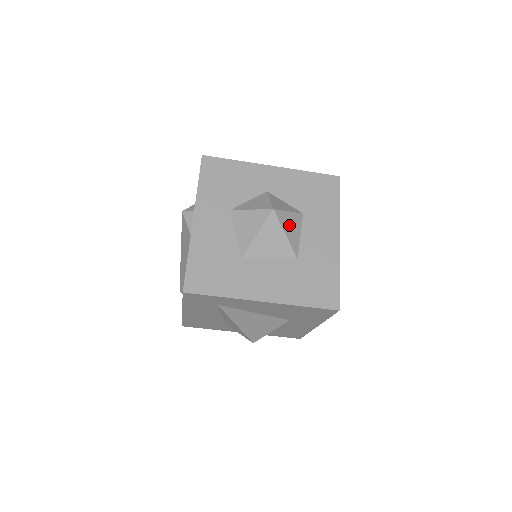
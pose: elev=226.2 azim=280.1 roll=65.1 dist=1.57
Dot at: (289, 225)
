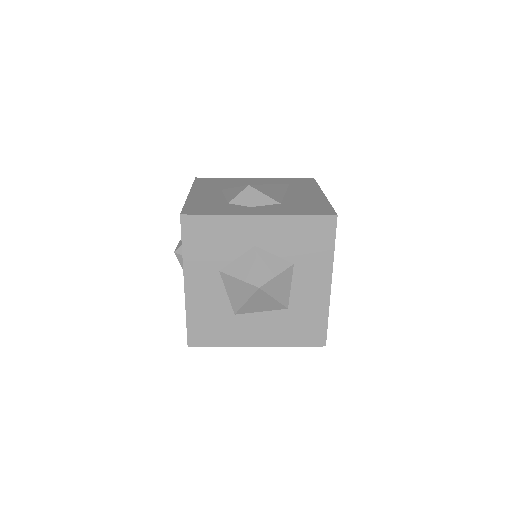
Dot at: (278, 287)
